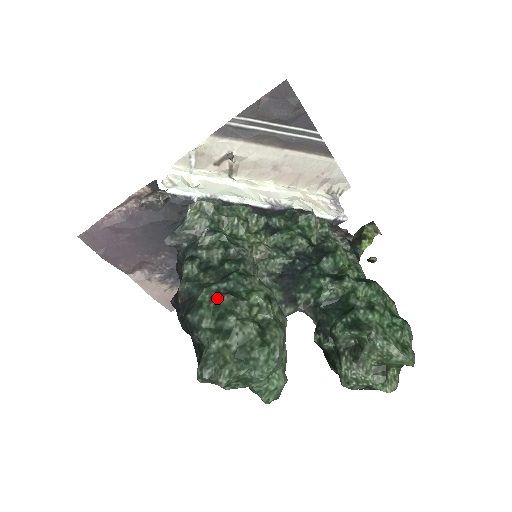
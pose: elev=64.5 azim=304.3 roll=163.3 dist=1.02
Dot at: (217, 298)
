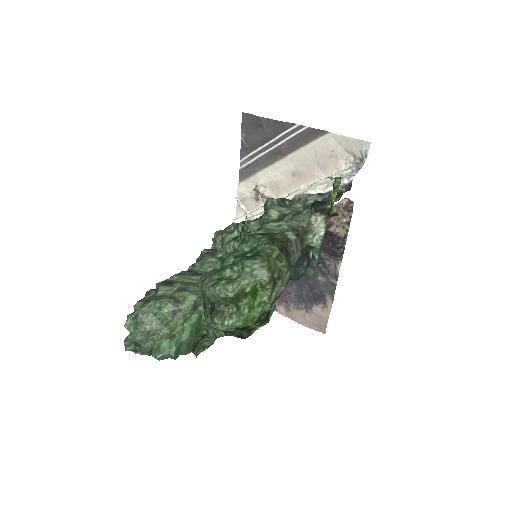
Dot at: occluded
